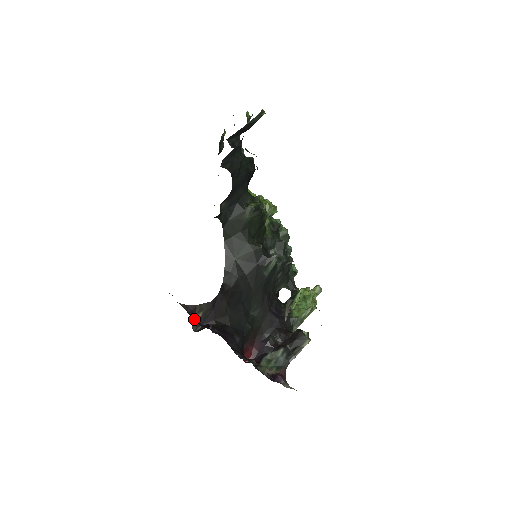
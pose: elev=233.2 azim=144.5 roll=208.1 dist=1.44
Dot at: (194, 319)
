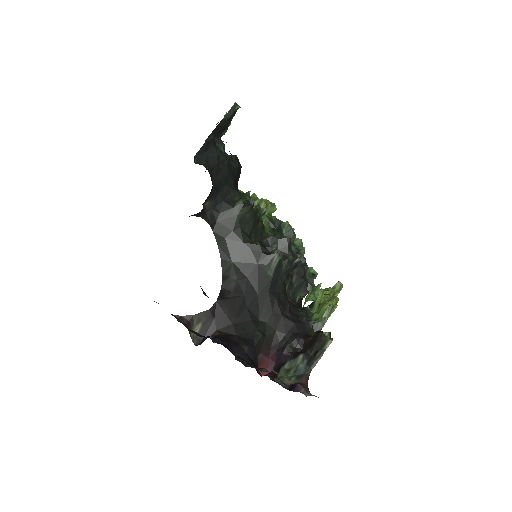
Dot at: (189, 329)
